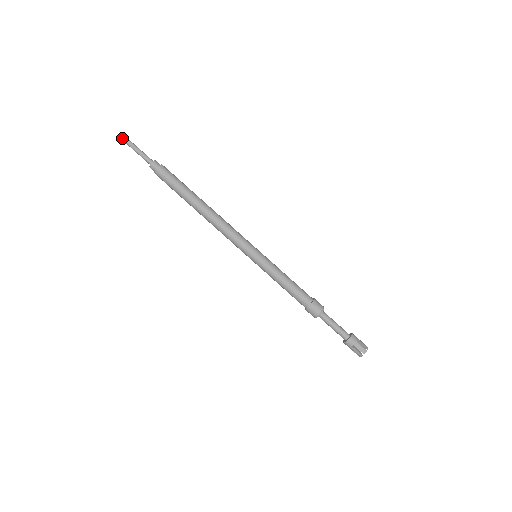
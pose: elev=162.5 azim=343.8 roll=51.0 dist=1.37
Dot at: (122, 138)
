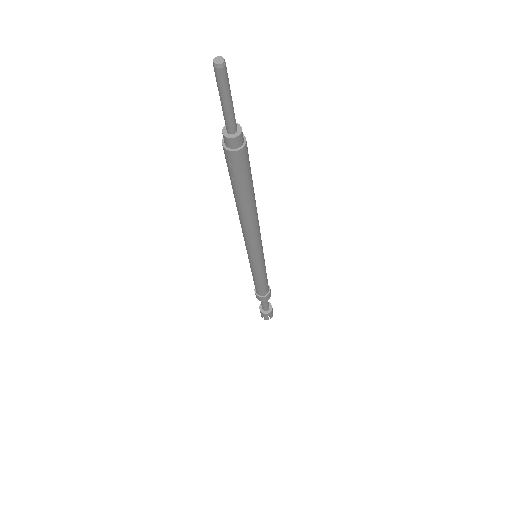
Dot at: (215, 65)
